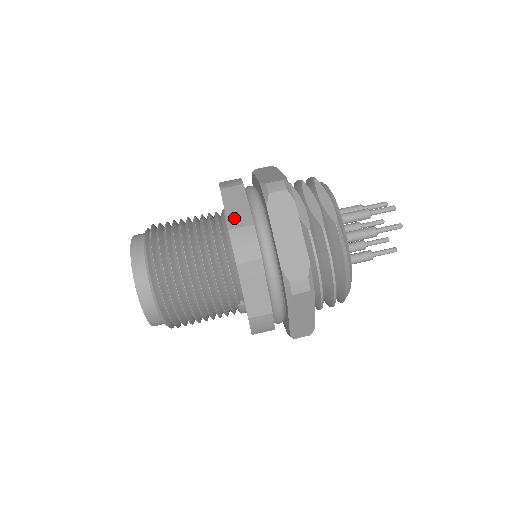
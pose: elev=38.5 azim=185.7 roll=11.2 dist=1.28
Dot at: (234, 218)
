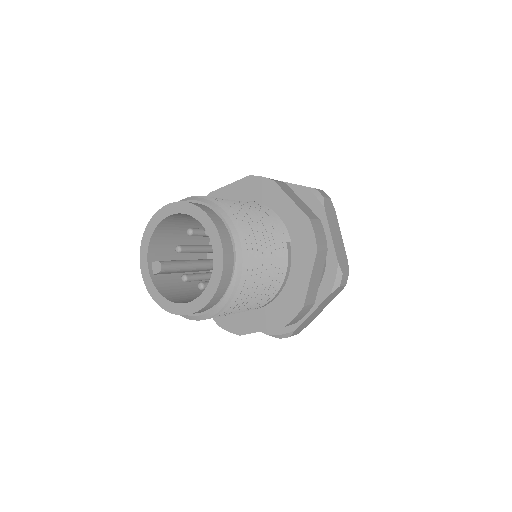
Dot at: occluded
